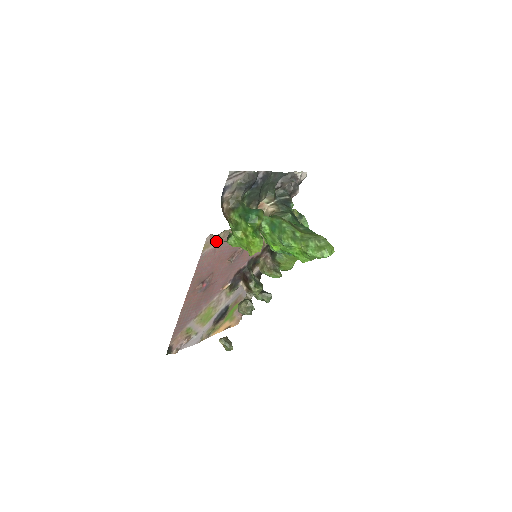
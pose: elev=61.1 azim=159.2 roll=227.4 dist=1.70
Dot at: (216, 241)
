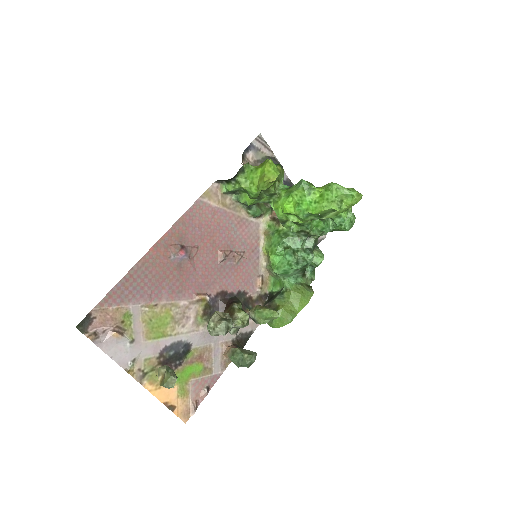
Dot at: (219, 203)
